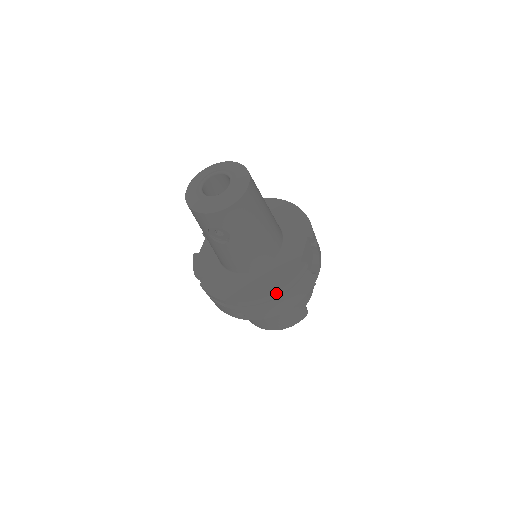
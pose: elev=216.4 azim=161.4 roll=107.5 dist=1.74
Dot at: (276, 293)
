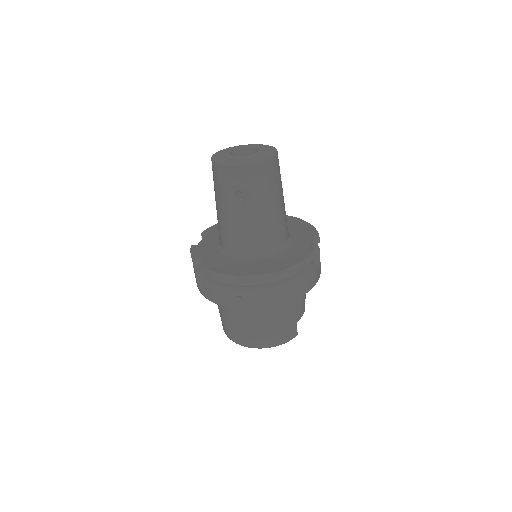
Dot at: (284, 271)
